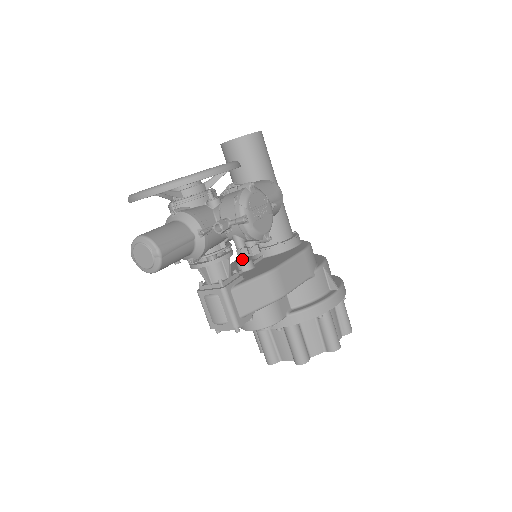
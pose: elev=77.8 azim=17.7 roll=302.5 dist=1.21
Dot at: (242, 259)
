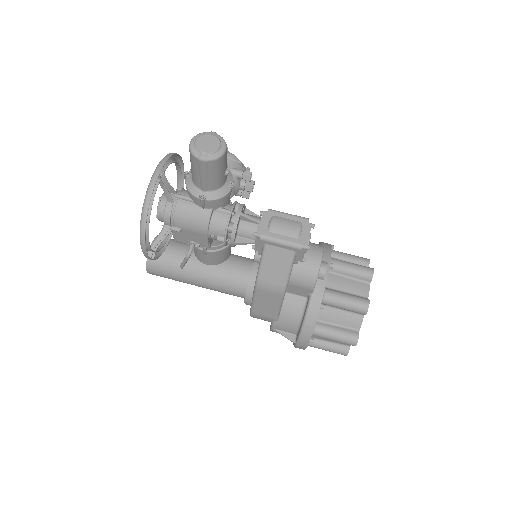
Dot at: occluded
